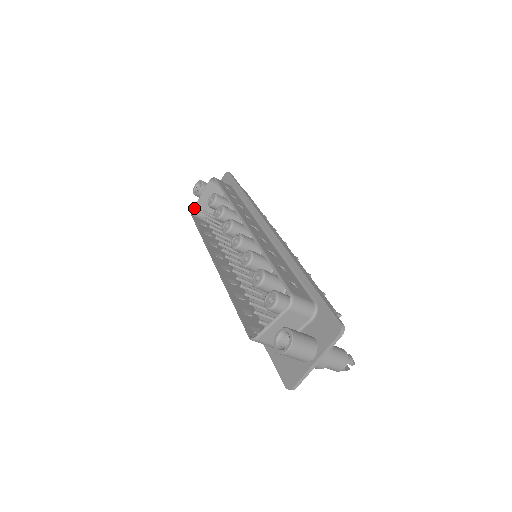
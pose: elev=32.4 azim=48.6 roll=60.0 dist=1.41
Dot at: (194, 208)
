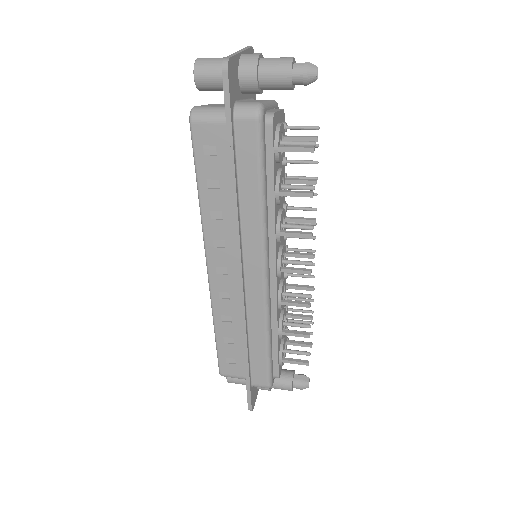
Dot at: occluded
